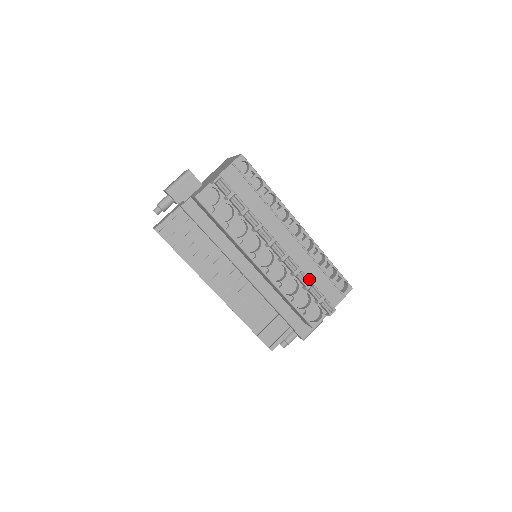
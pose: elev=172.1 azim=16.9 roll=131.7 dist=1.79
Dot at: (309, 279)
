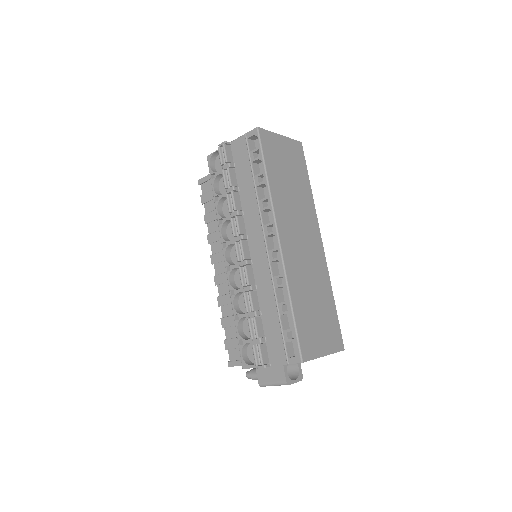
Dot at: (252, 306)
